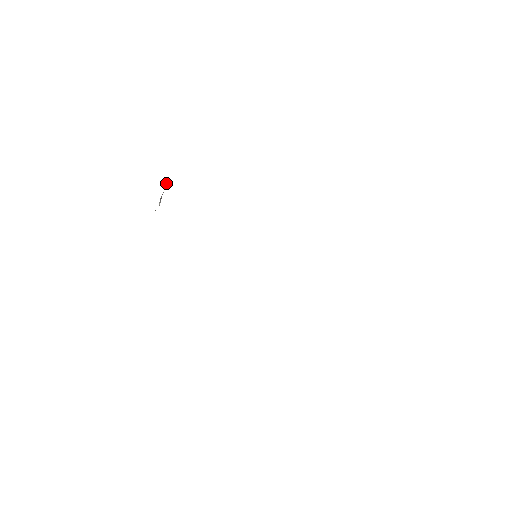
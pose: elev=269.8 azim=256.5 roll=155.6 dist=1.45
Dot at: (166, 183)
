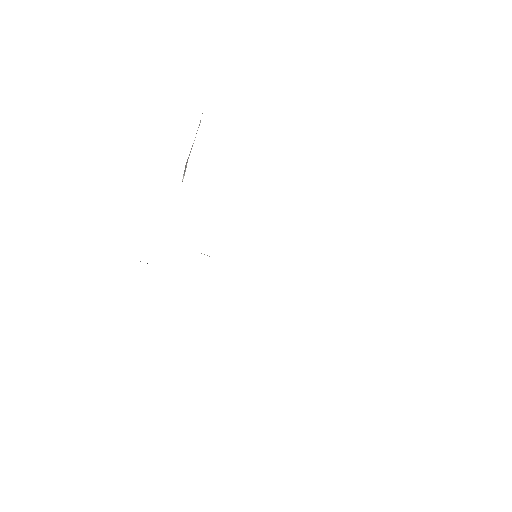
Dot at: (200, 120)
